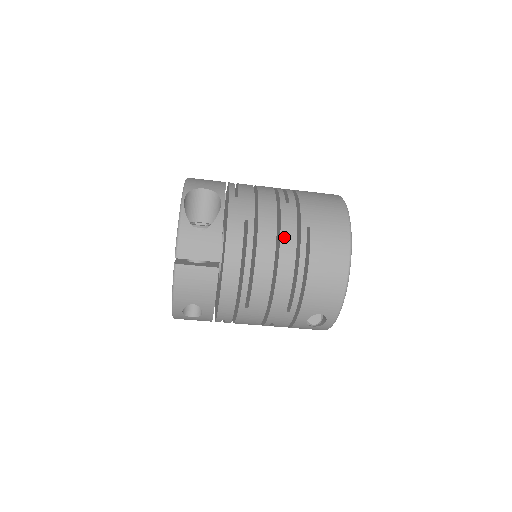
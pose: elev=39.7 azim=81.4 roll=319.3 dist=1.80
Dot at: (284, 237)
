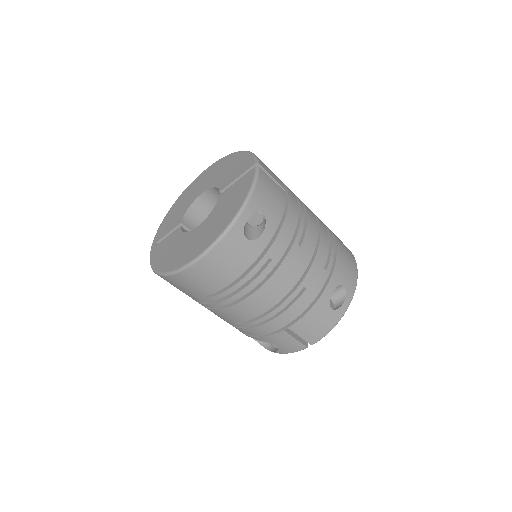
Dot at: occluded
